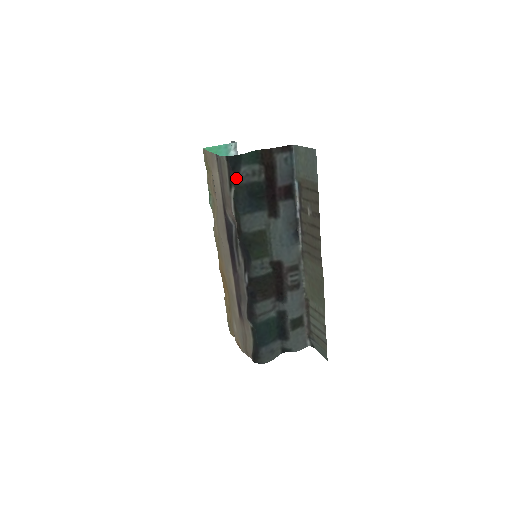
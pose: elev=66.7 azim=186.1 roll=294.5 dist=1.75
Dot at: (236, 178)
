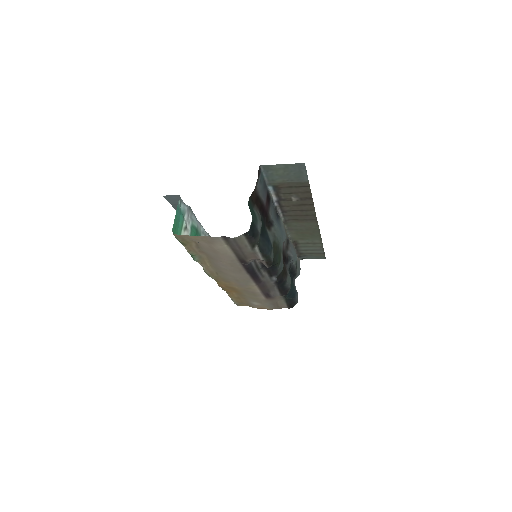
Dot at: (257, 239)
